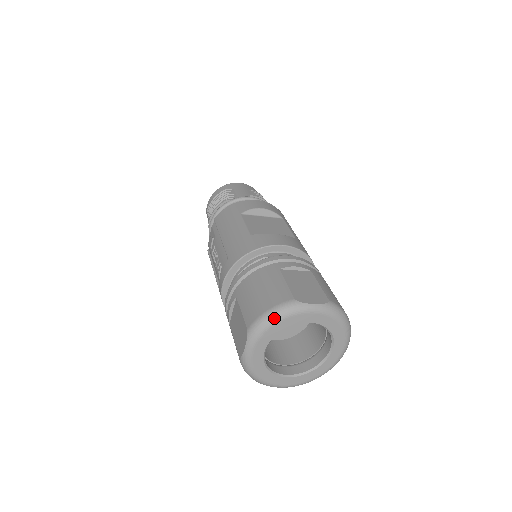
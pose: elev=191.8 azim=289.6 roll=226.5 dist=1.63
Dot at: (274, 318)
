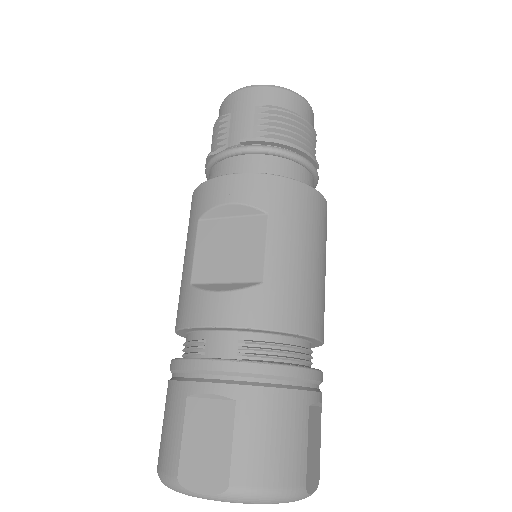
Dot at: (165, 485)
